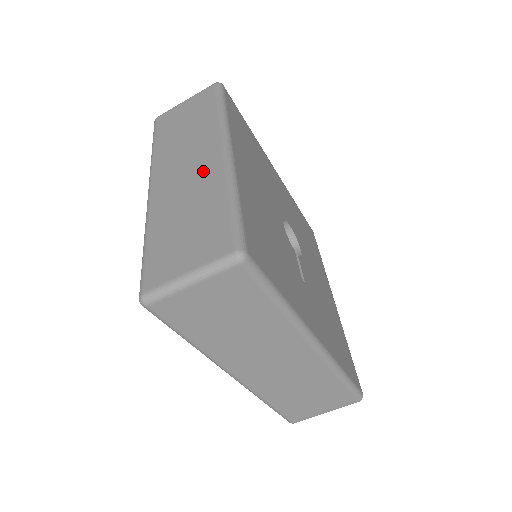
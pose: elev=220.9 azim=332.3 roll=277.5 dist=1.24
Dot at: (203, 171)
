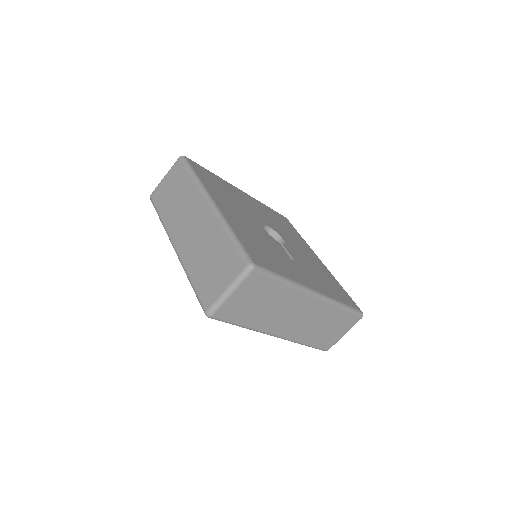
Dot at: (204, 224)
